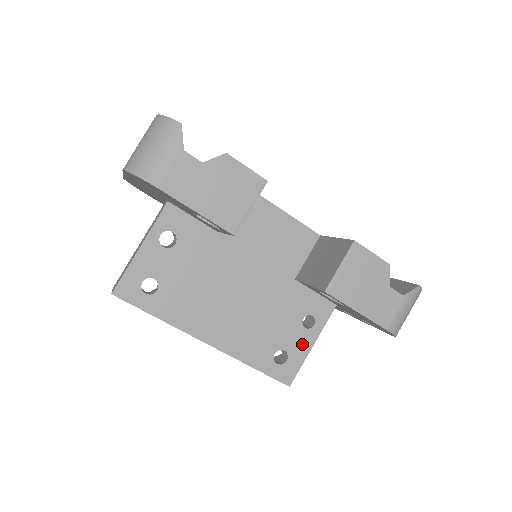
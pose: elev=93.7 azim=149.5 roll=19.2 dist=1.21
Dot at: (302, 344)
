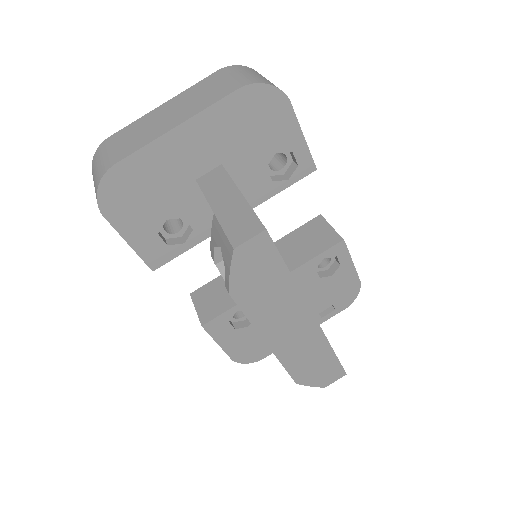
Dot at: occluded
